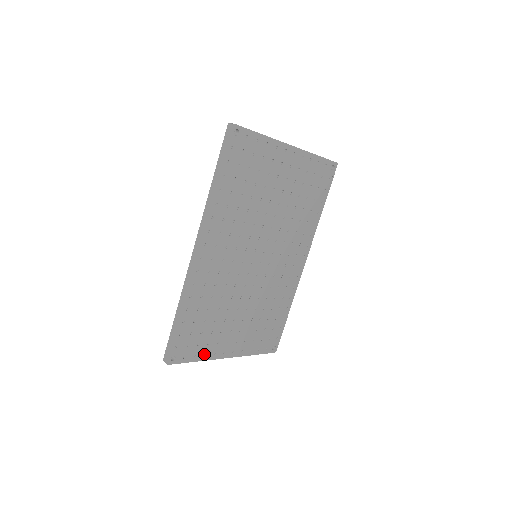
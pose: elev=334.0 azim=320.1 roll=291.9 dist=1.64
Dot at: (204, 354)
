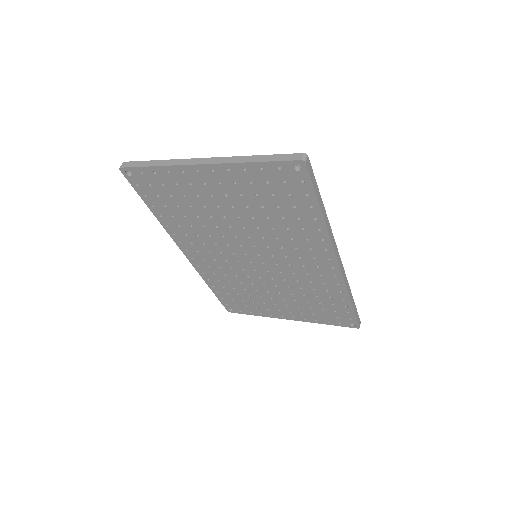
Dot at: (260, 313)
